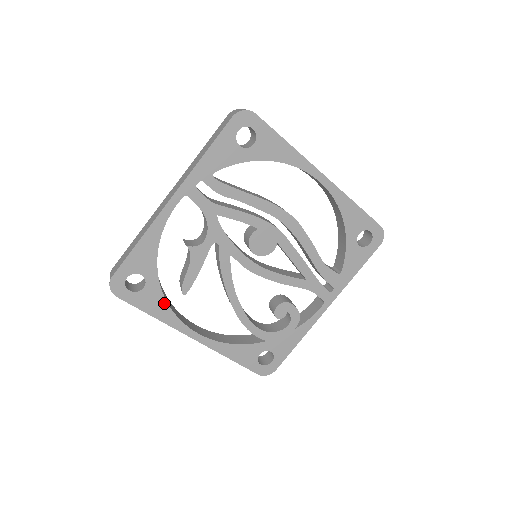
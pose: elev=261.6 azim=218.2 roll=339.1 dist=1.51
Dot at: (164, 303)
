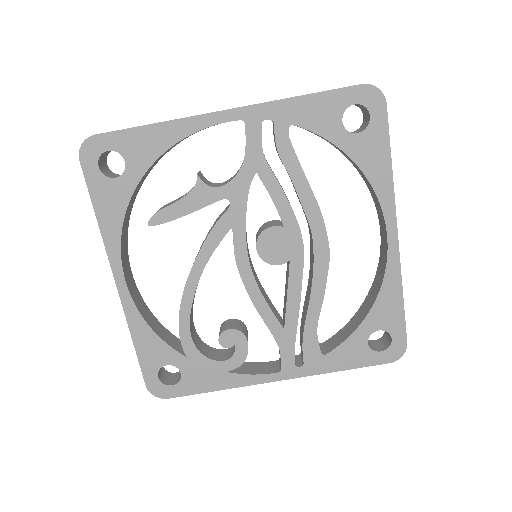
Dot at: (121, 214)
